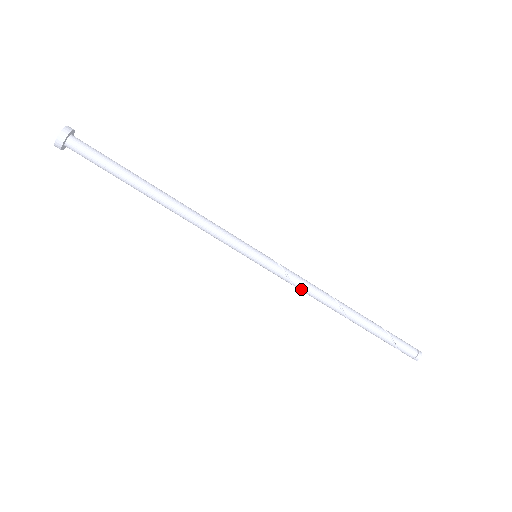
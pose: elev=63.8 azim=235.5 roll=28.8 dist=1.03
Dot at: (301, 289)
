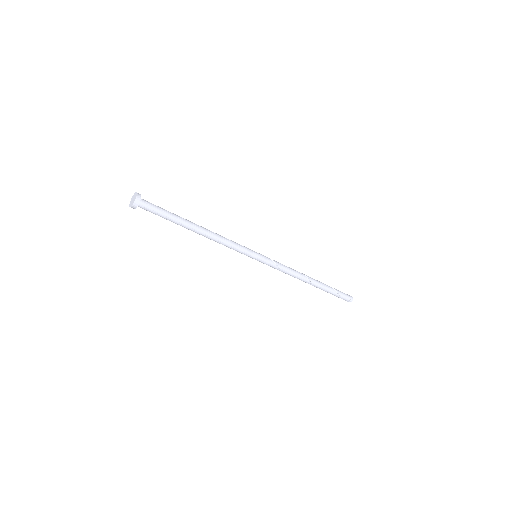
Dot at: (284, 271)
